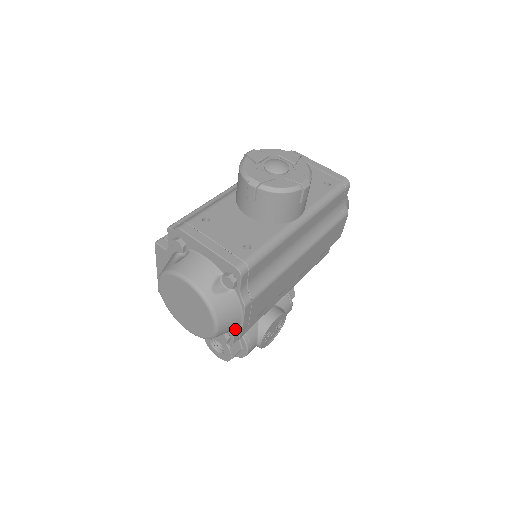
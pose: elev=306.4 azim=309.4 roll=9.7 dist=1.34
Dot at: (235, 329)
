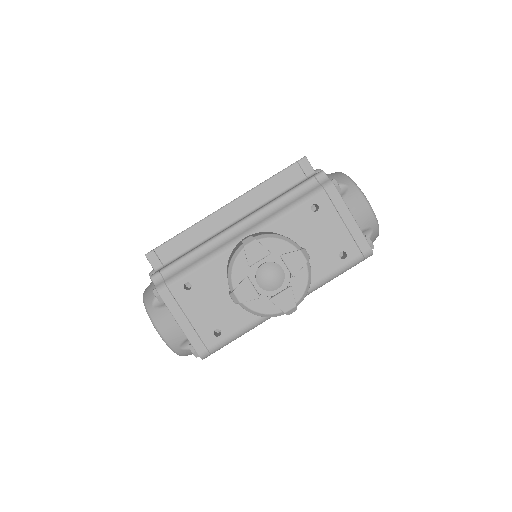
Dot at: occluded
